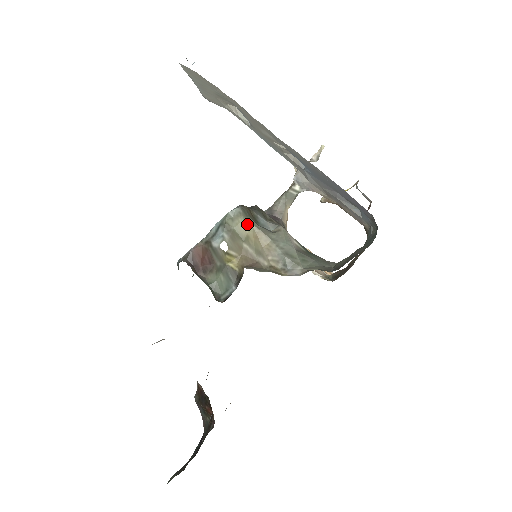
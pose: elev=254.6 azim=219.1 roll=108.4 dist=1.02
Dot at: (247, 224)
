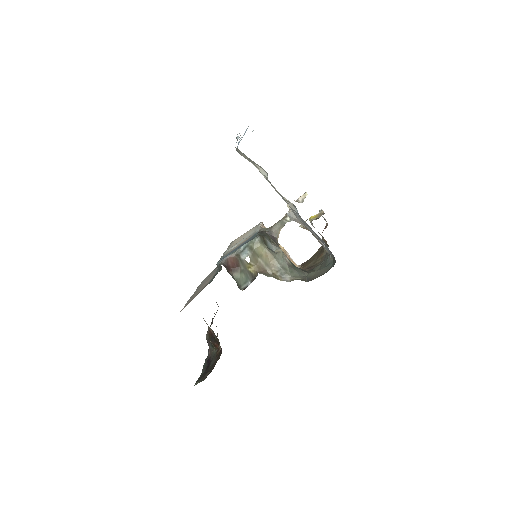
Dot at: (262, 248)
